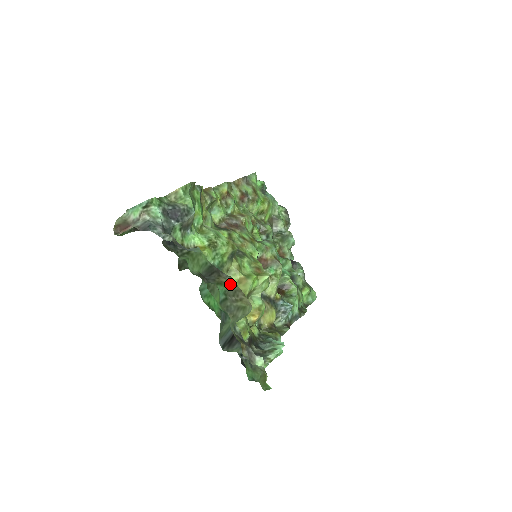
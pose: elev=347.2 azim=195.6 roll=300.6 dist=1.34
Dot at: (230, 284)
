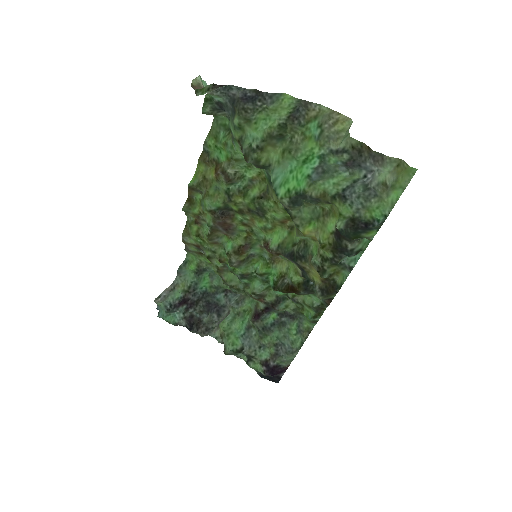
Dot at: (320, 114)
